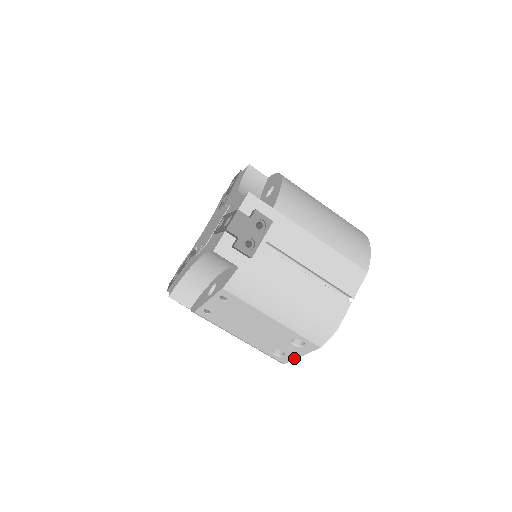
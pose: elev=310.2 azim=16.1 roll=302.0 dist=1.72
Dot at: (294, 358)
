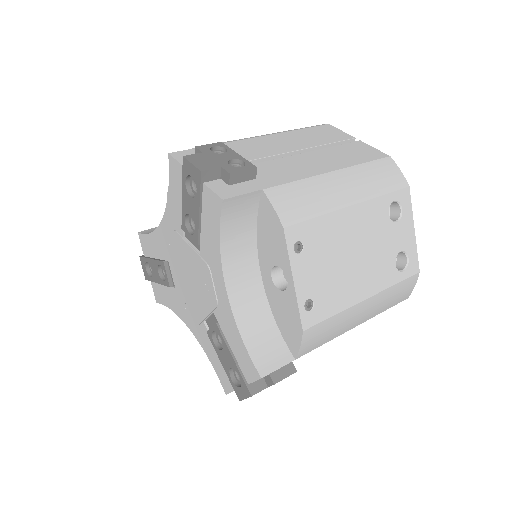
Dot at: (414, 246)
